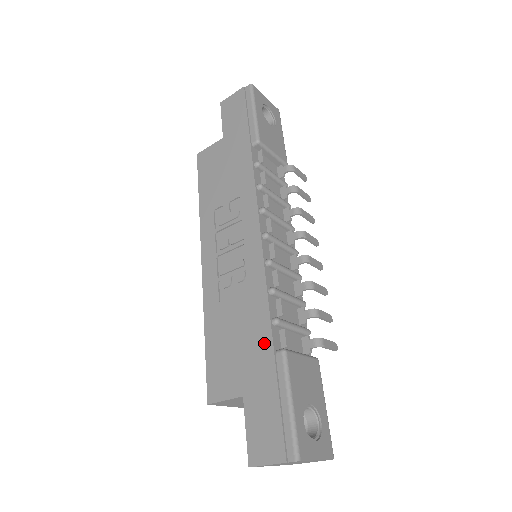
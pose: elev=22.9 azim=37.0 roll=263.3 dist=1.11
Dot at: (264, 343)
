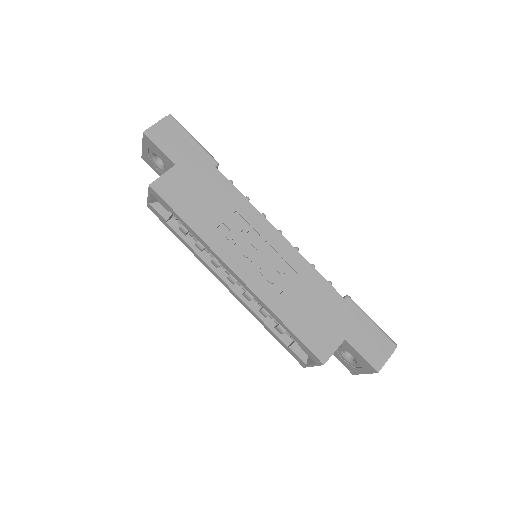
Dot at: (336, 299)
